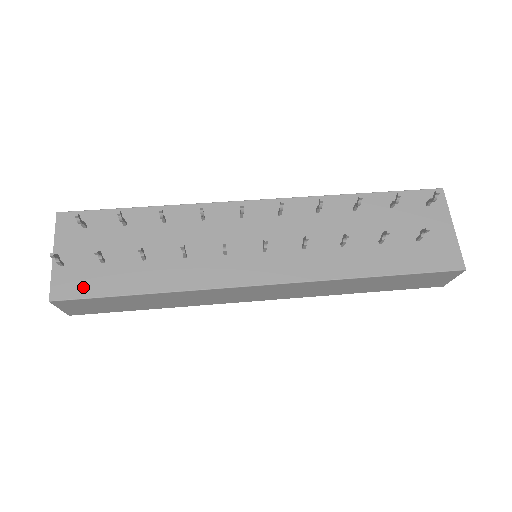
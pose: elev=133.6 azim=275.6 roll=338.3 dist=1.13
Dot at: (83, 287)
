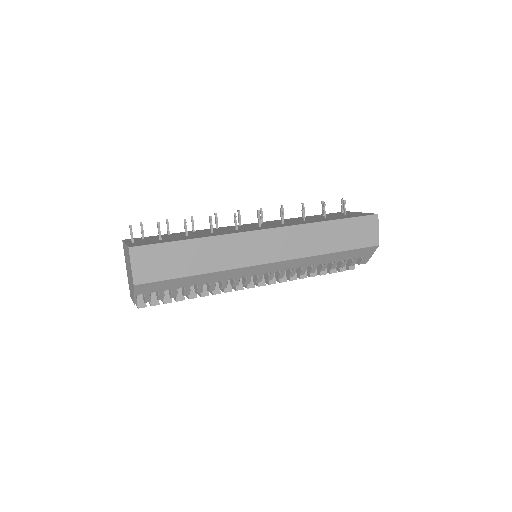
Dot at: (150, 243)
